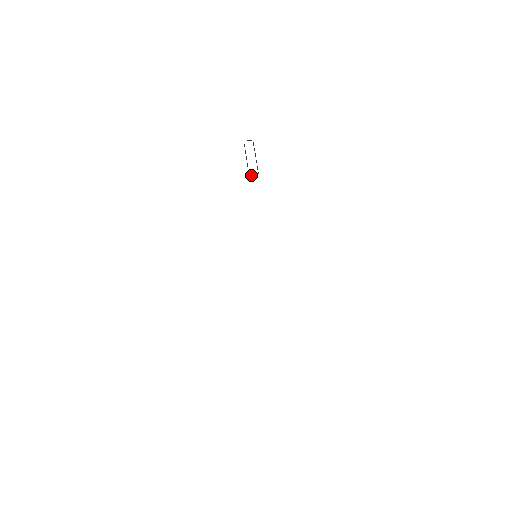
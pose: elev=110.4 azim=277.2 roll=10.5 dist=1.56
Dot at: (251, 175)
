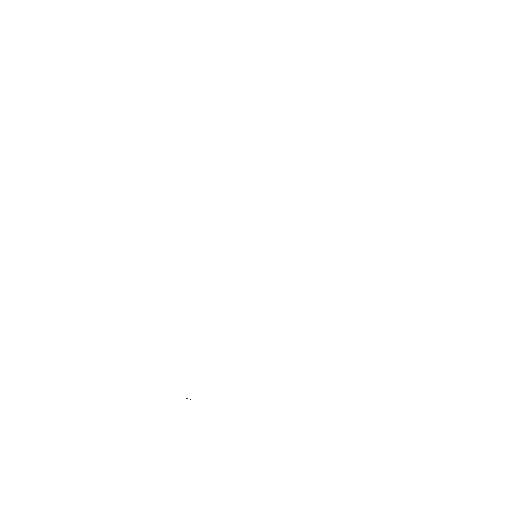
Dot at: occluded
